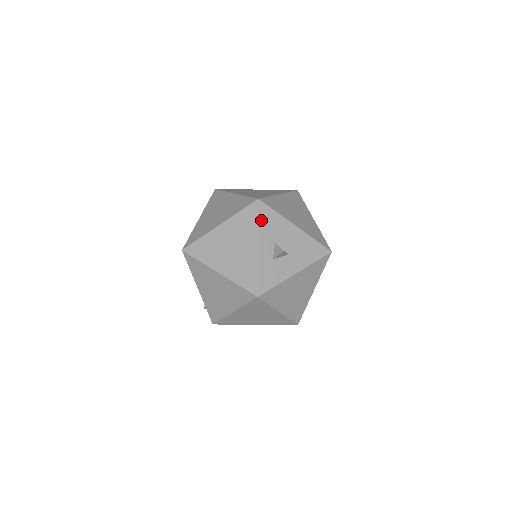
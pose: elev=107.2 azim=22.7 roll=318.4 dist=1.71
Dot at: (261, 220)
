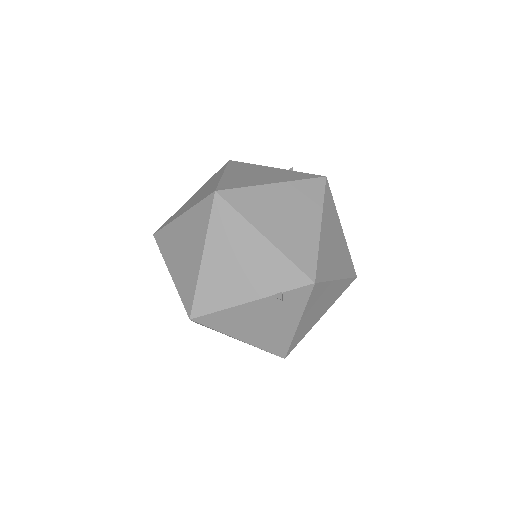
Dot at: occluded
